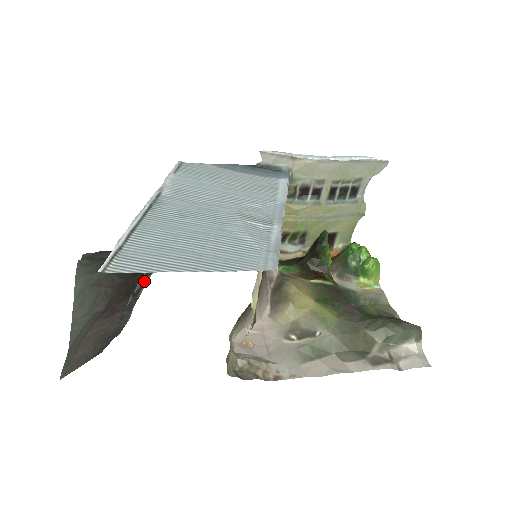
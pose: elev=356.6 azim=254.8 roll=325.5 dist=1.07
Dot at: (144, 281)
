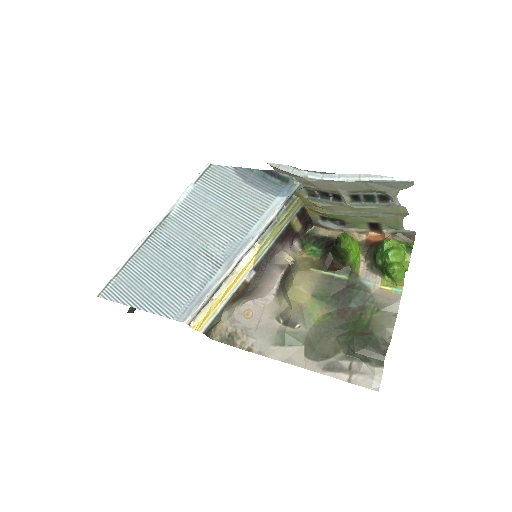
Dot at: occluded
